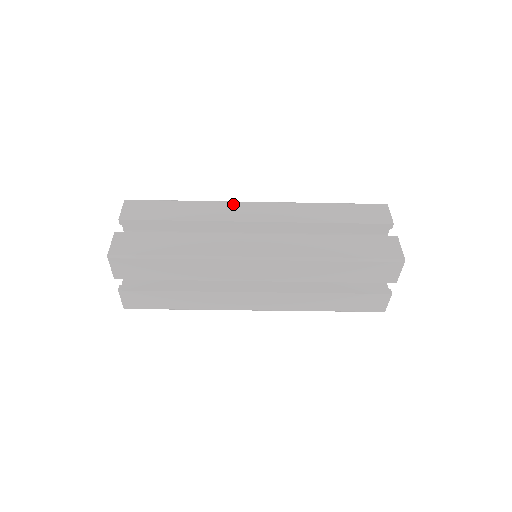
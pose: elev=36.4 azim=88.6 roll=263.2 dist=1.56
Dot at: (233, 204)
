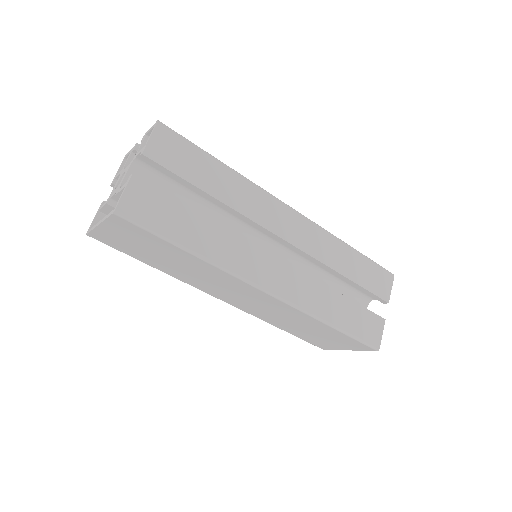
Dot at: occluded
